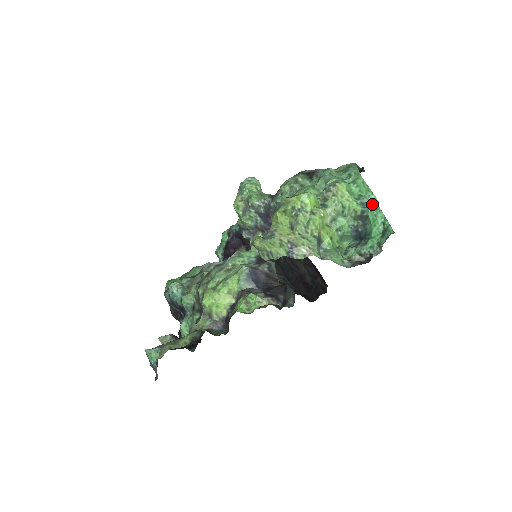
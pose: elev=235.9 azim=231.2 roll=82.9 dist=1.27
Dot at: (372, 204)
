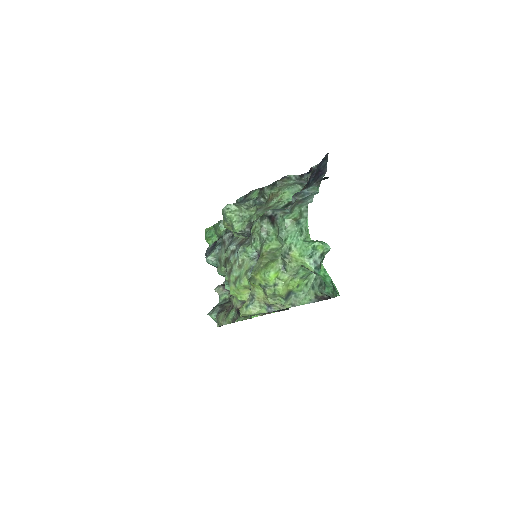
Dot at: (321, 268)
